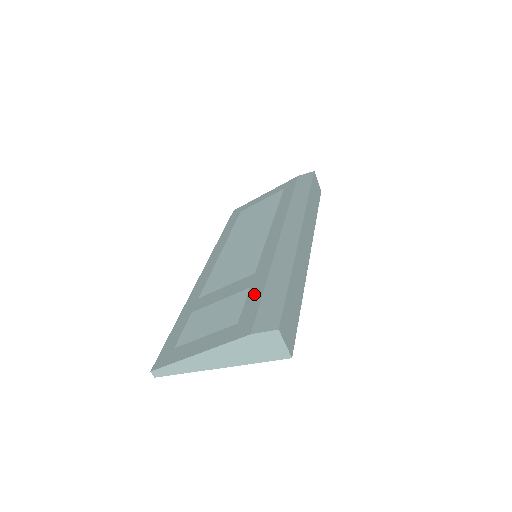
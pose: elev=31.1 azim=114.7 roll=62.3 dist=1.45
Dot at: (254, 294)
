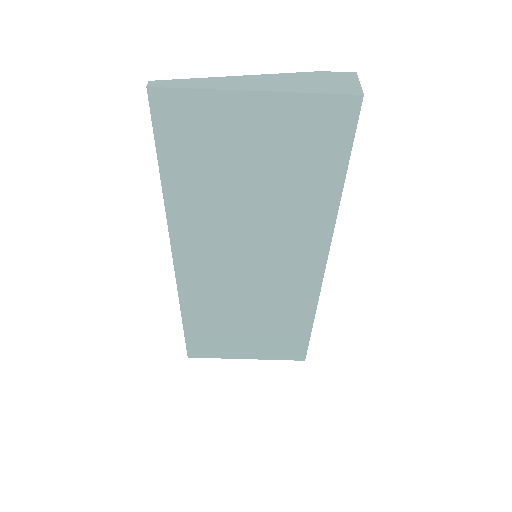
Dot at: occluded
